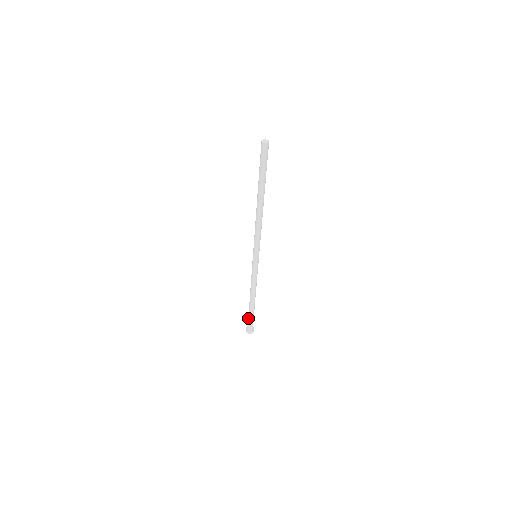
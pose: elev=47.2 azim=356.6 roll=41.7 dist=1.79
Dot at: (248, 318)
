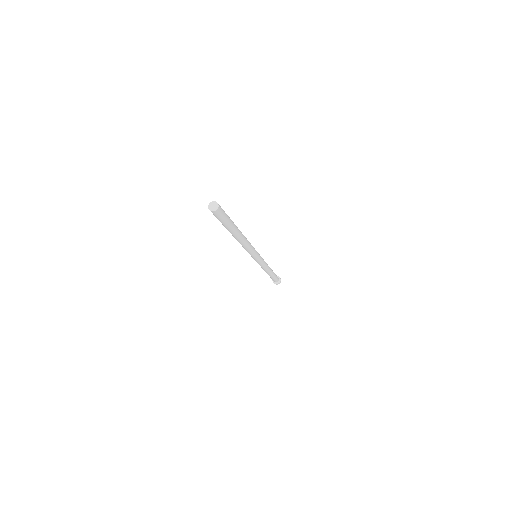
Dot at: occluded
